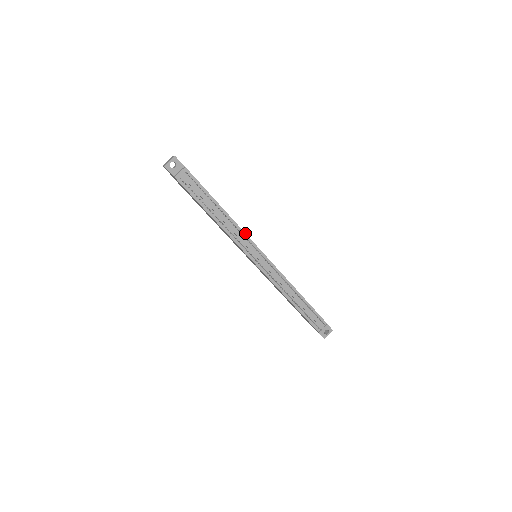
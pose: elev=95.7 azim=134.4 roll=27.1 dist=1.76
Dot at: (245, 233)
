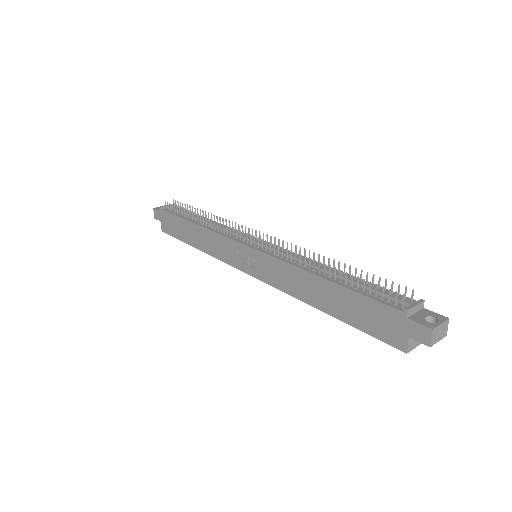
Dot at: occluded
